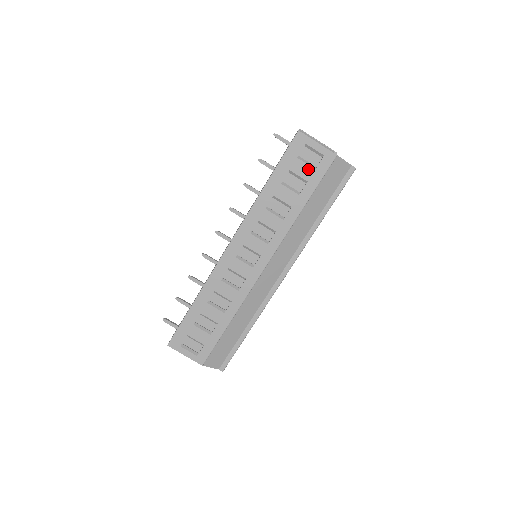
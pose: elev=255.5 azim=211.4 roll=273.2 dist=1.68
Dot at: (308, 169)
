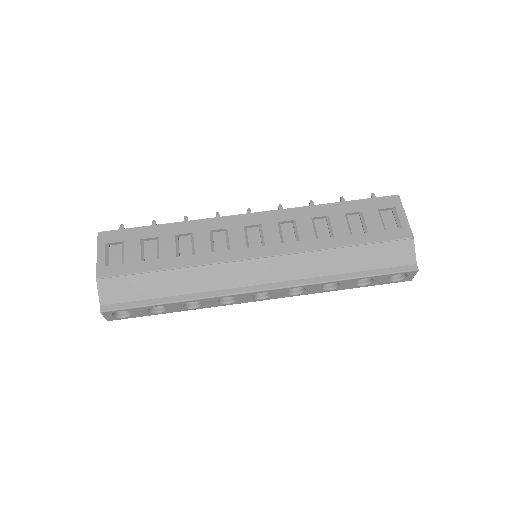
Dot at: (378, 225)
